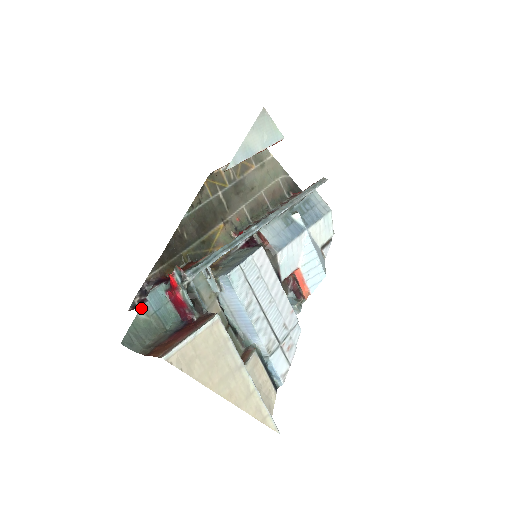
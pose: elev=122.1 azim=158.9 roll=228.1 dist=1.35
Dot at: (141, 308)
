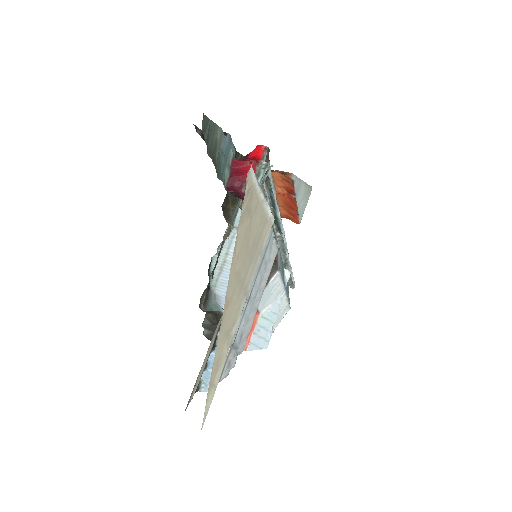
Dot at: (222, 130)
